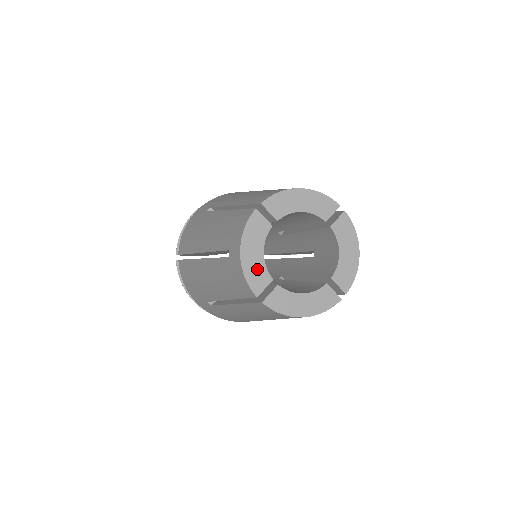
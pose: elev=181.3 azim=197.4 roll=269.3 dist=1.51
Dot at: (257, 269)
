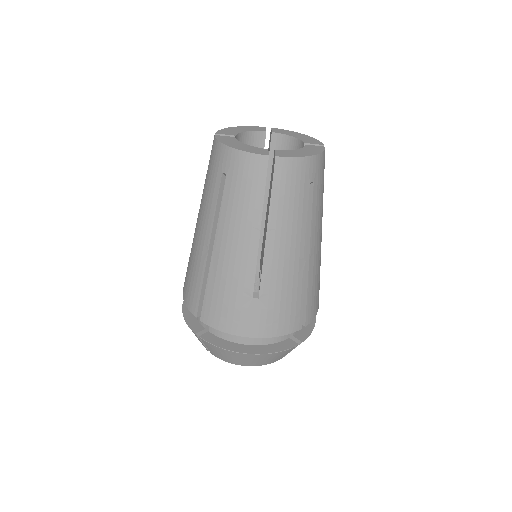
Dot at: (233, 131)
